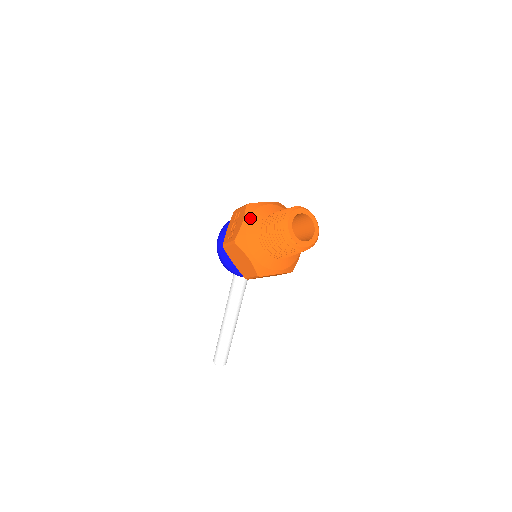
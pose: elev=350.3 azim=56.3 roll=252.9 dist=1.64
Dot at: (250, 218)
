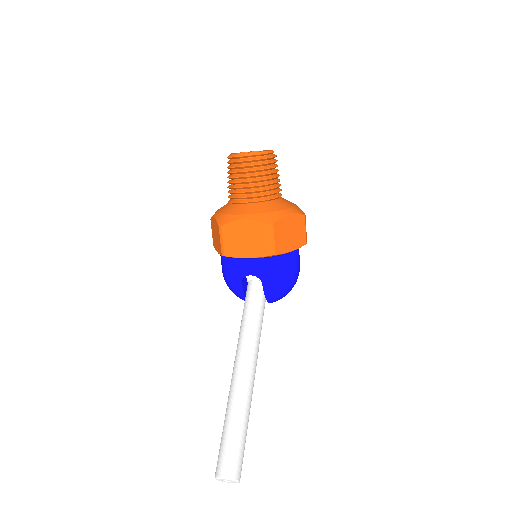
Dot at: occluded
